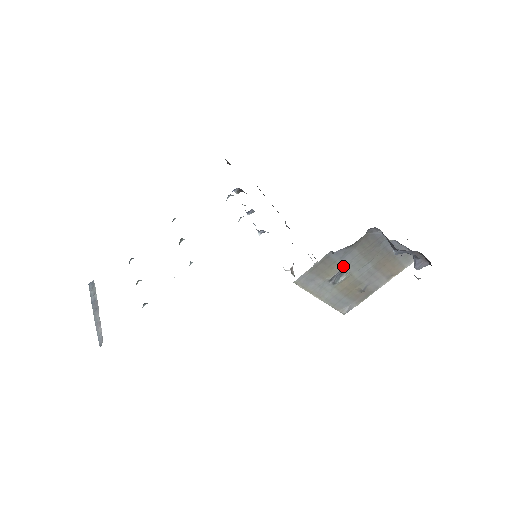
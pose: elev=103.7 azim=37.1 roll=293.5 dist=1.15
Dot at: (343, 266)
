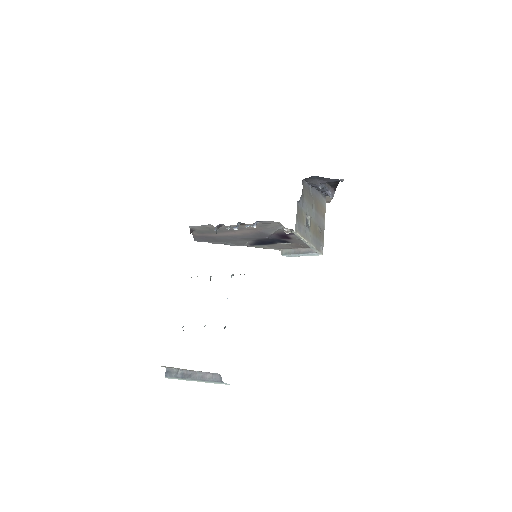
Dot at: (305, 213)
